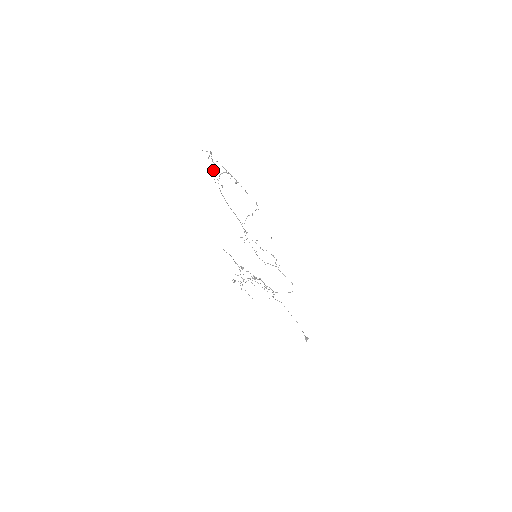
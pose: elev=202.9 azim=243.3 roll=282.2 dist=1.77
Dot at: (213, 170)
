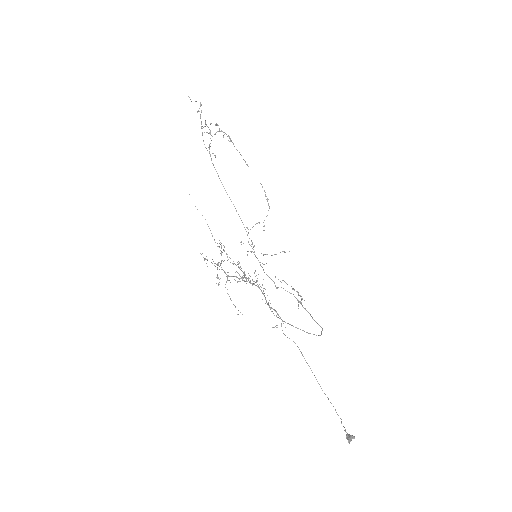
Dot at: (204, 132)
